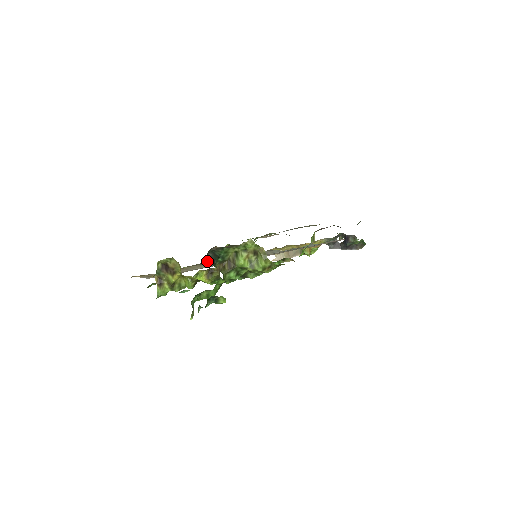
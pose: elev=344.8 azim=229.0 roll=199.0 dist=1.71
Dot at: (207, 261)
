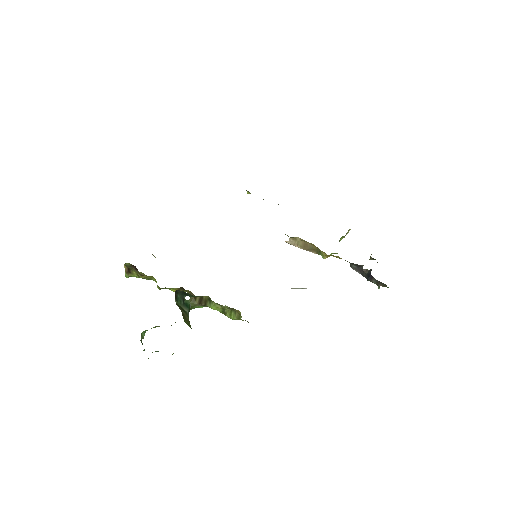
Dot at: occluded
